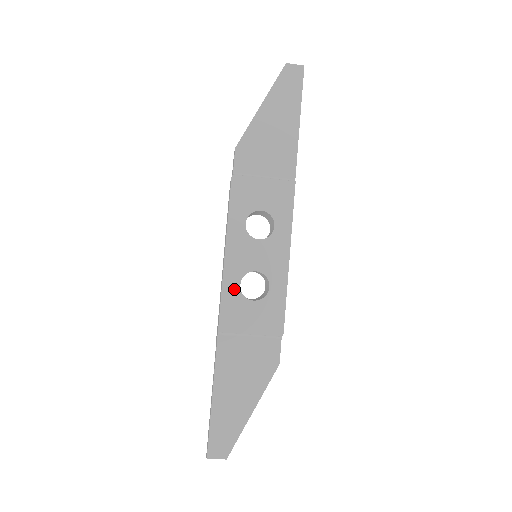
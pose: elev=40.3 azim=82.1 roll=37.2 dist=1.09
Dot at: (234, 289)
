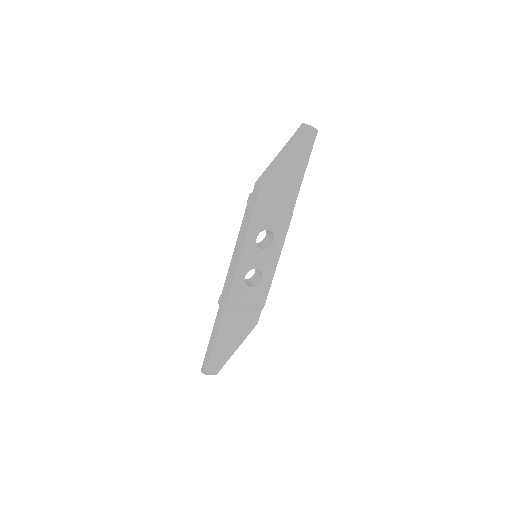
Dot at: (241, 279)
